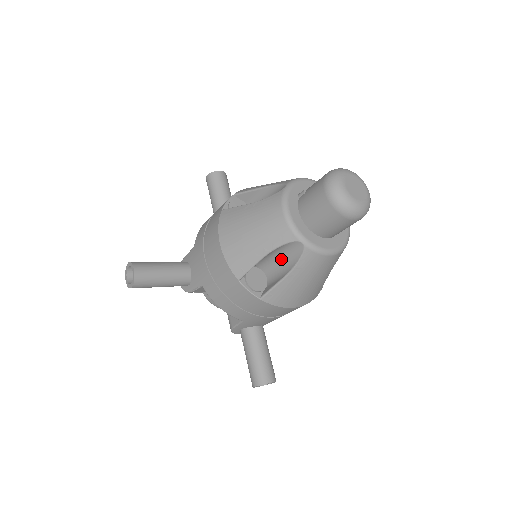
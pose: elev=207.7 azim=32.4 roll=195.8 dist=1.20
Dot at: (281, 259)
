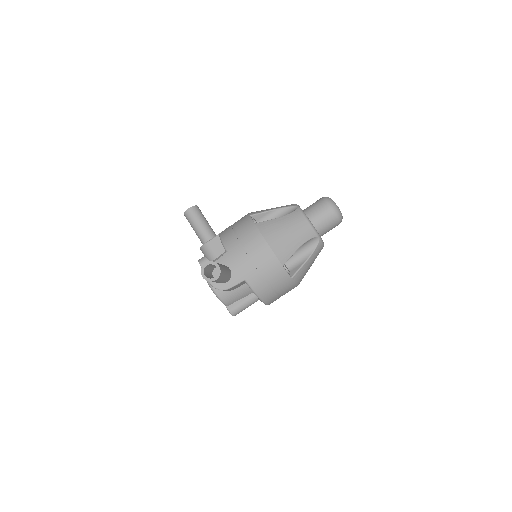
Dot at: occluded
